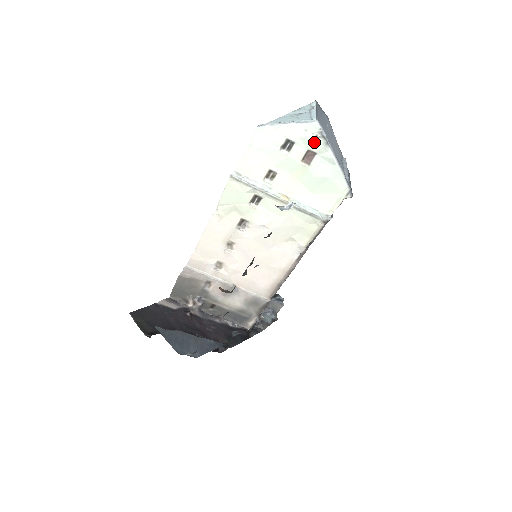
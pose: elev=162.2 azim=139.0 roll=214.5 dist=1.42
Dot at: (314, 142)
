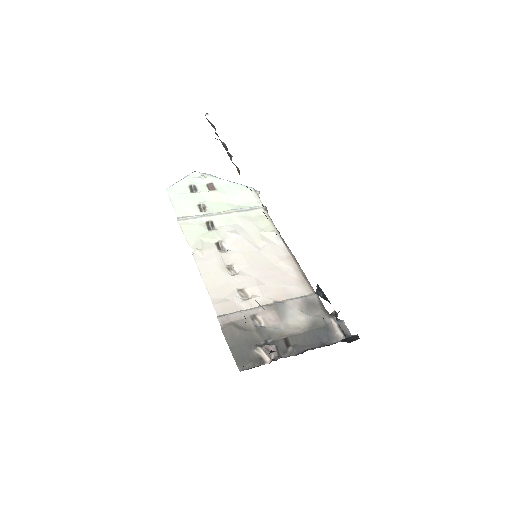
Dot at: (204, 179)
